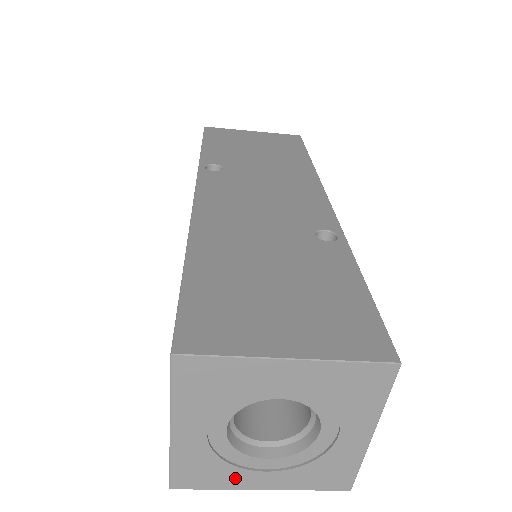
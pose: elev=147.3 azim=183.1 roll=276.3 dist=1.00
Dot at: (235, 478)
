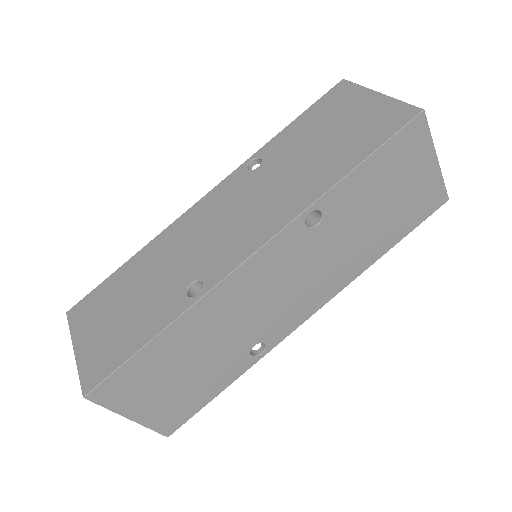
Dot at: occluded
